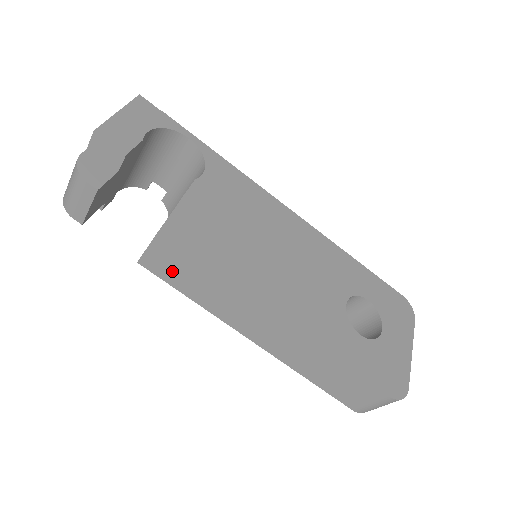
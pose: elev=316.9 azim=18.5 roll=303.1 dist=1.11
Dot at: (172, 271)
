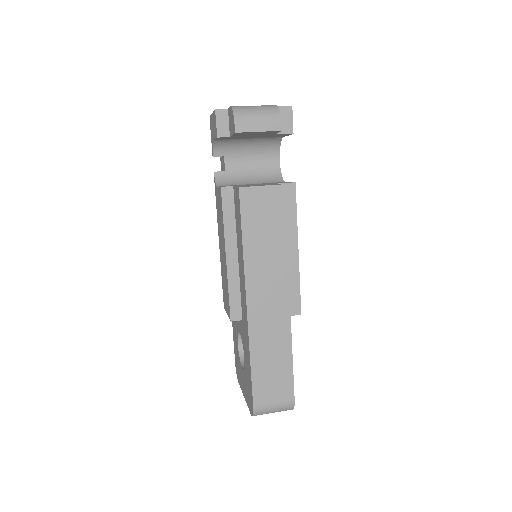
Dot at: (258, 213)
